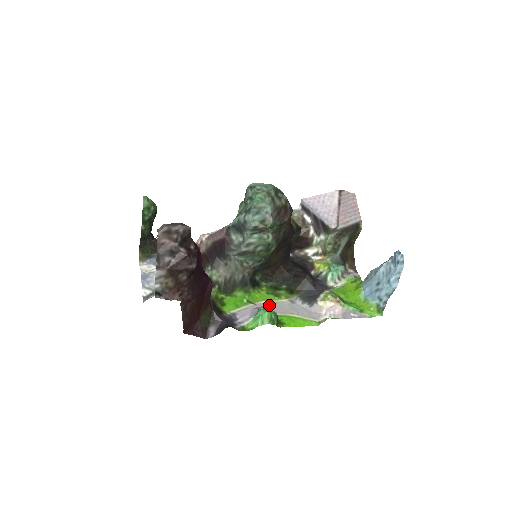
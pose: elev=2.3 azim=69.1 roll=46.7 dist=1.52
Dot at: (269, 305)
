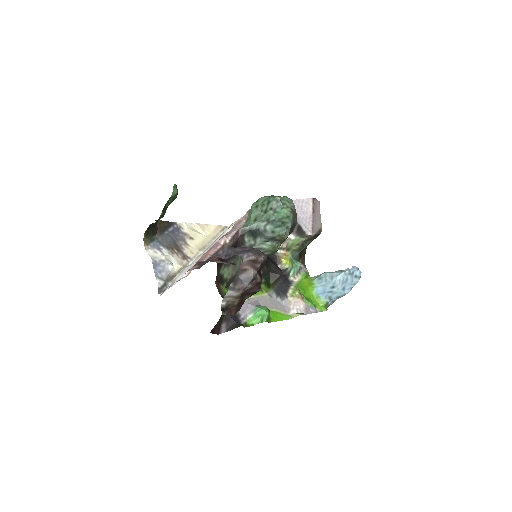
Dot at: (258, 300)
